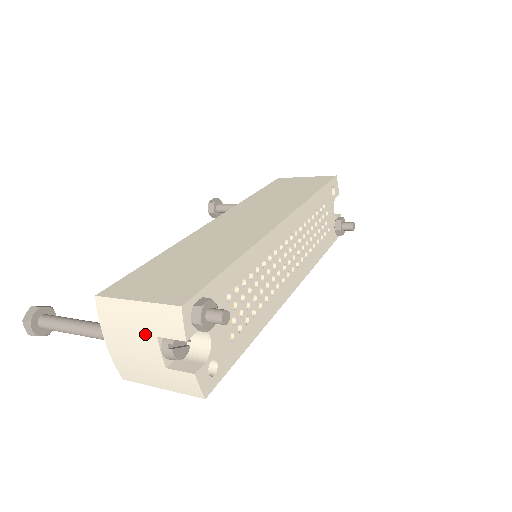
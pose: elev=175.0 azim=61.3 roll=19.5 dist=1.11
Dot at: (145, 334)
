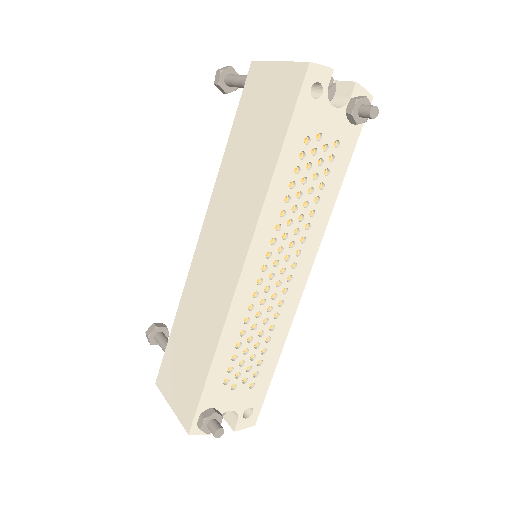
Dot at: occluded
